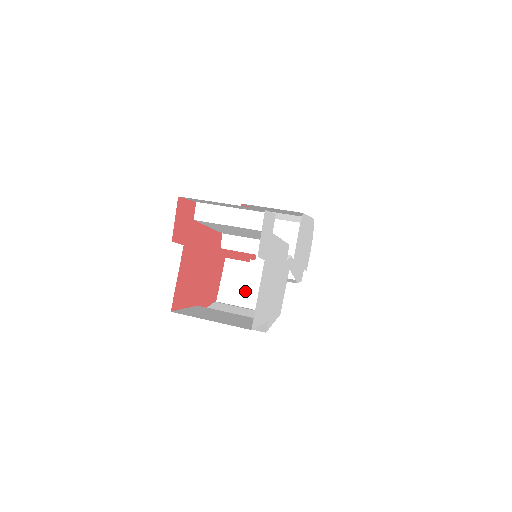
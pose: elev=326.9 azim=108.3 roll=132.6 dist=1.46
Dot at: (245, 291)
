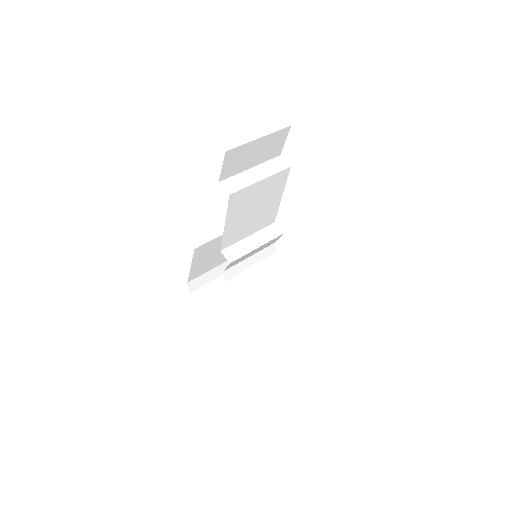
Dot at: (274, 289)
